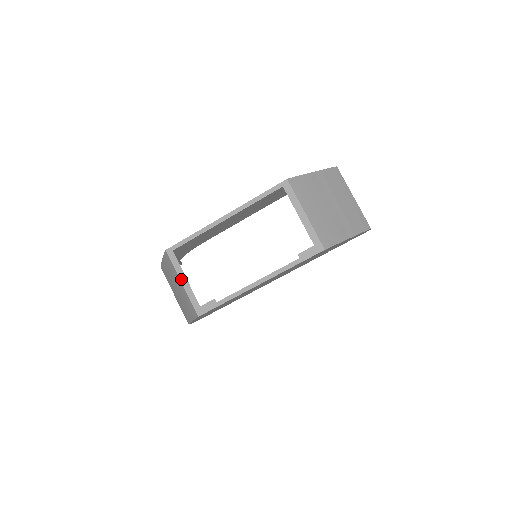
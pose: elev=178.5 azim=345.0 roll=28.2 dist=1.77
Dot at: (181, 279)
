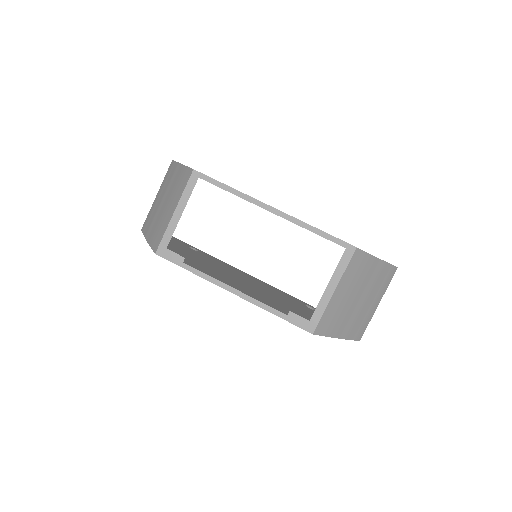
Dot at: (178, 208)
